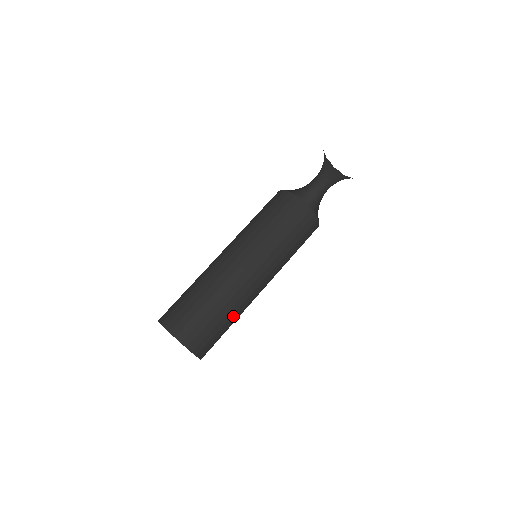
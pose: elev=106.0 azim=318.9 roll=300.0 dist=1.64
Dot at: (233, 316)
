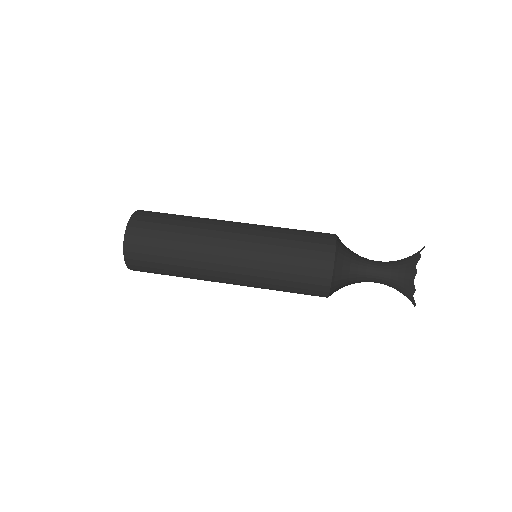
Dot at: (182, 237)
